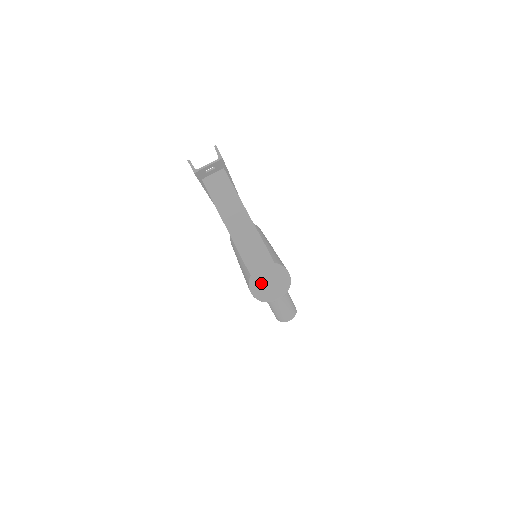
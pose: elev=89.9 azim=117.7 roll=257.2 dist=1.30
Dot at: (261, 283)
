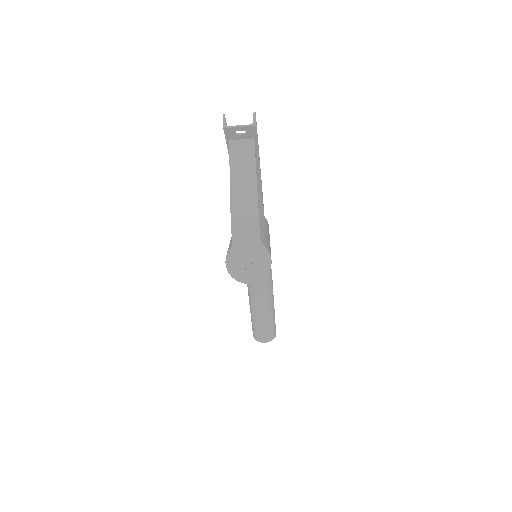
Dot at: (239, 257)
